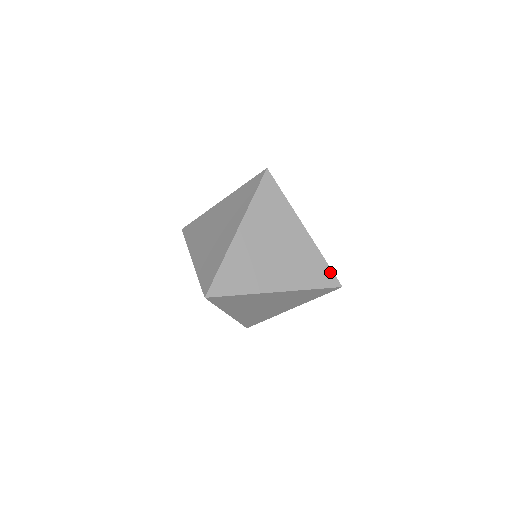
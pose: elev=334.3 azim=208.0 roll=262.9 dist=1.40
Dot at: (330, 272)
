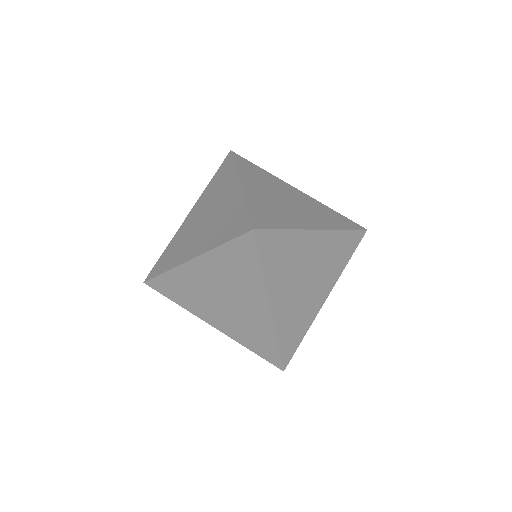
Dot at: (347, 219)
